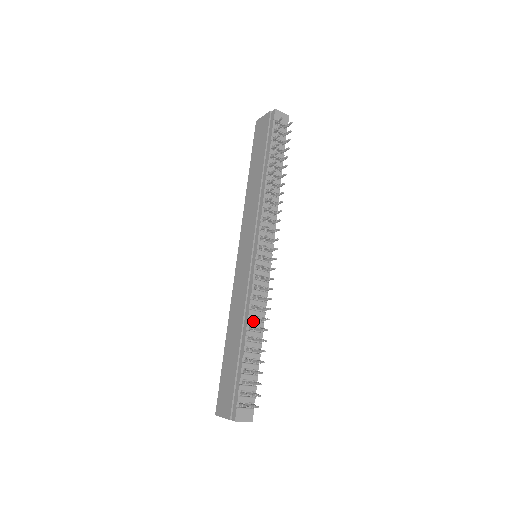
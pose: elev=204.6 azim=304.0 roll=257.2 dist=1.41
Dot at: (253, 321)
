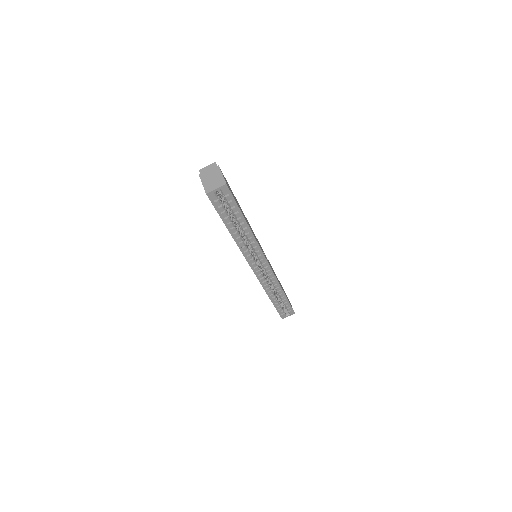
Dot at: occluded
